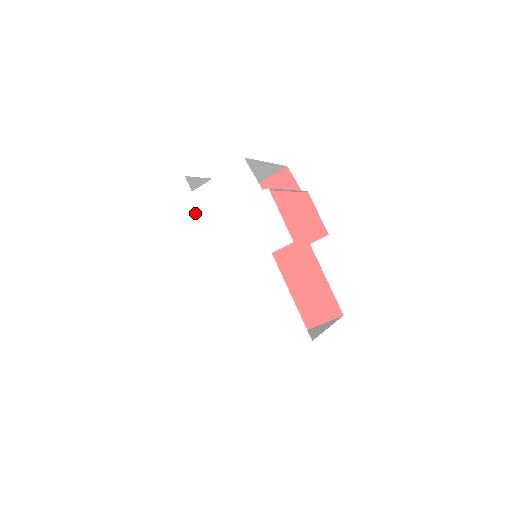
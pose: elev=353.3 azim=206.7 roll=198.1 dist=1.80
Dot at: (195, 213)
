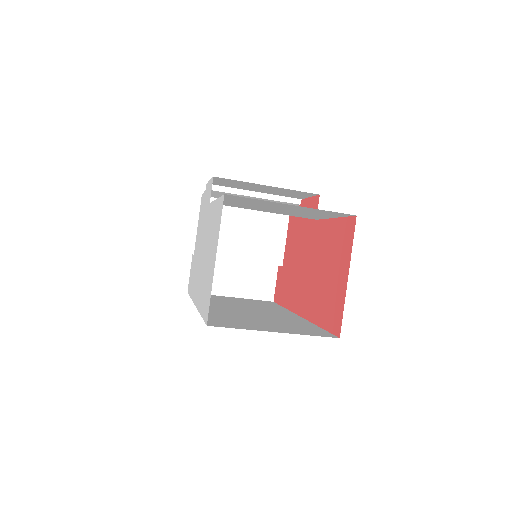
Dot at: (194, 262)
